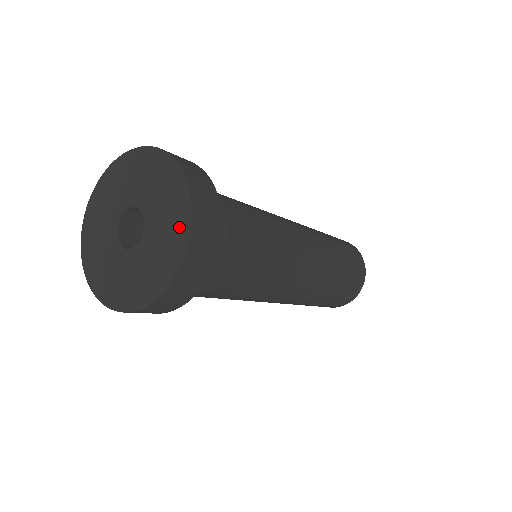
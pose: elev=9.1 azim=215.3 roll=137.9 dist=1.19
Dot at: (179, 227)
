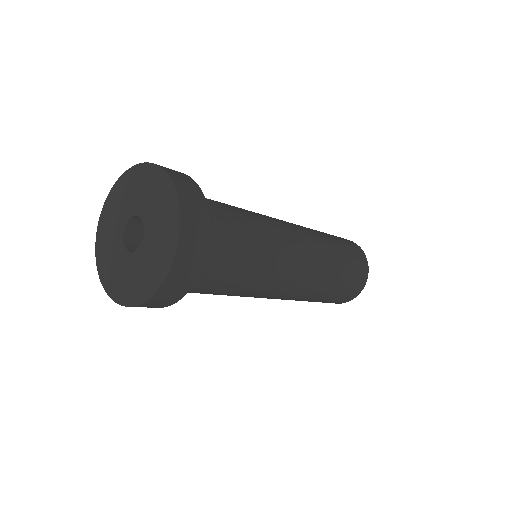
Dot at: (158, 272)
